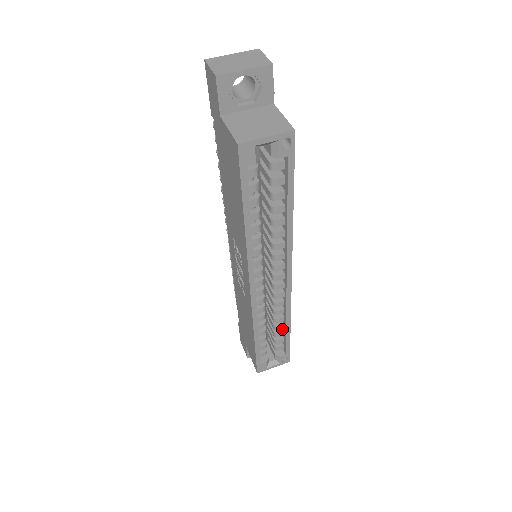
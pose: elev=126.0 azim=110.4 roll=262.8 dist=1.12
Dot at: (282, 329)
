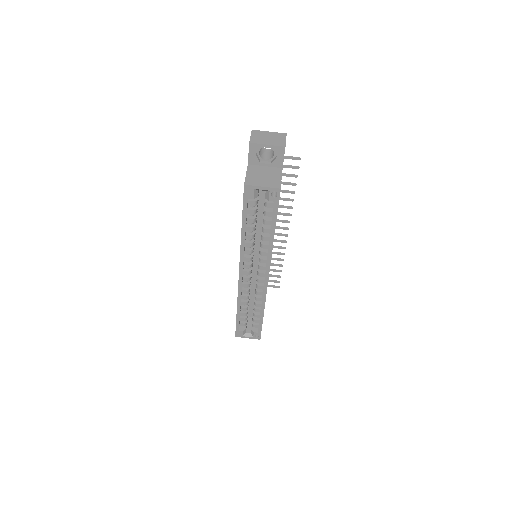
Dot at: occluded
